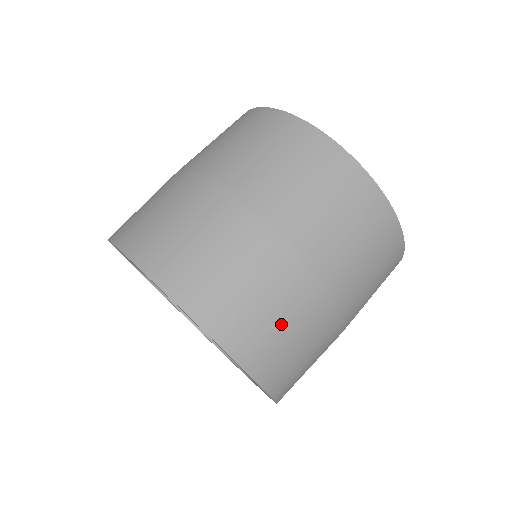
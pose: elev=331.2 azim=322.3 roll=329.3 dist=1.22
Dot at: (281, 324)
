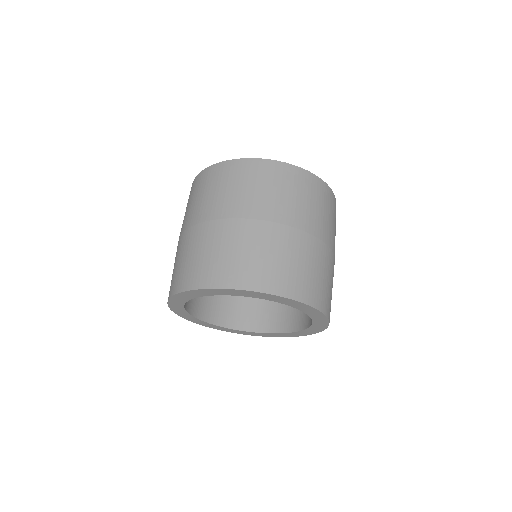
Dot at: (318, 274)
